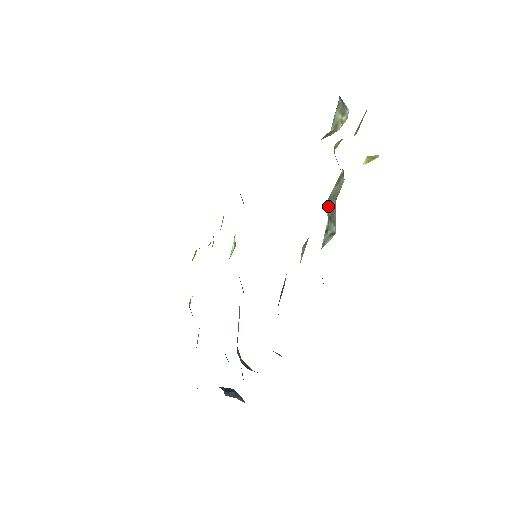
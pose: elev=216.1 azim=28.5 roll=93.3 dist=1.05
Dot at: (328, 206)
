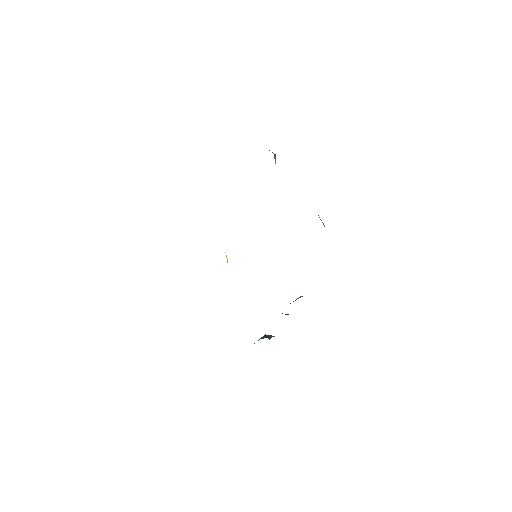
Dot at: occluded
